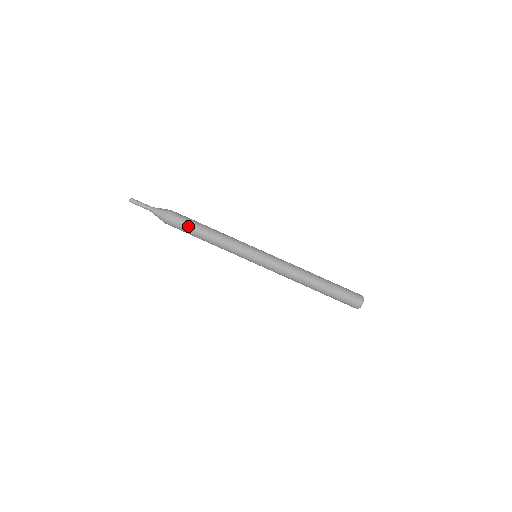
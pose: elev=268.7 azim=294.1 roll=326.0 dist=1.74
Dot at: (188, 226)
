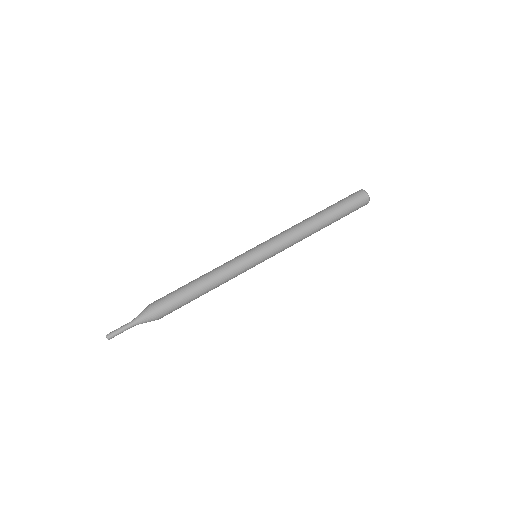
Dot at: (178, 294)
